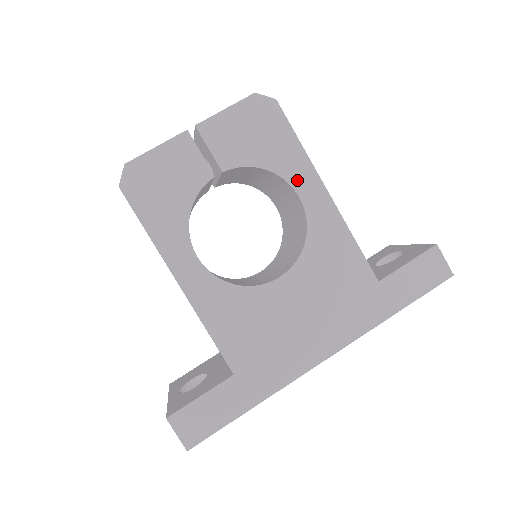
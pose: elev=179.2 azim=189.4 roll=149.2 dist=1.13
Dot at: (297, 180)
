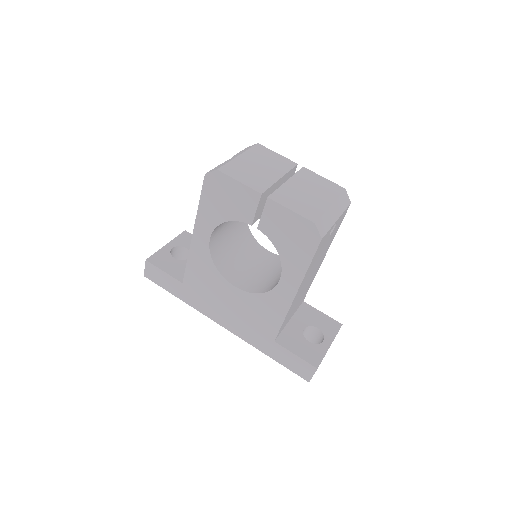
Dot at: (287, 274)
